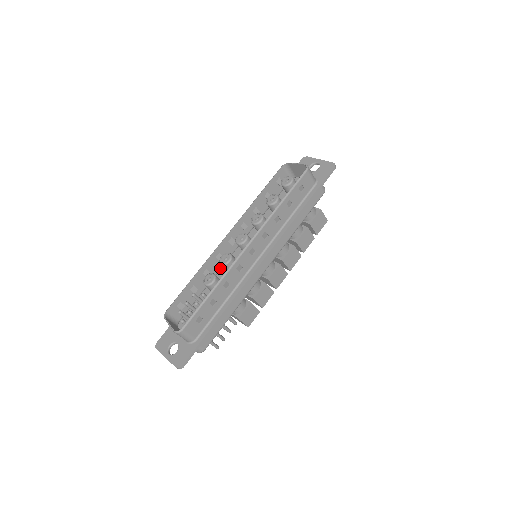
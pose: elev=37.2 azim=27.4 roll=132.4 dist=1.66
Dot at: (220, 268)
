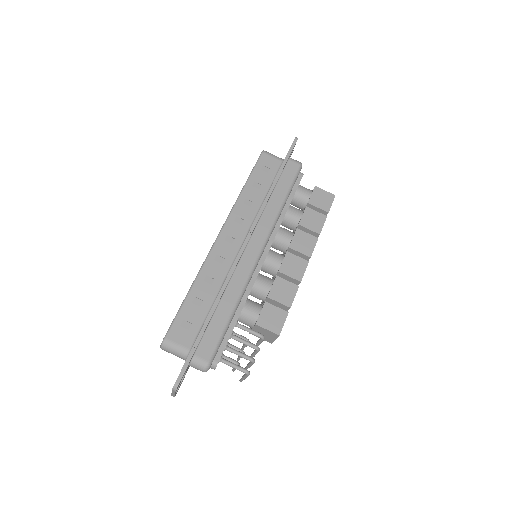
Dot at: occluded
